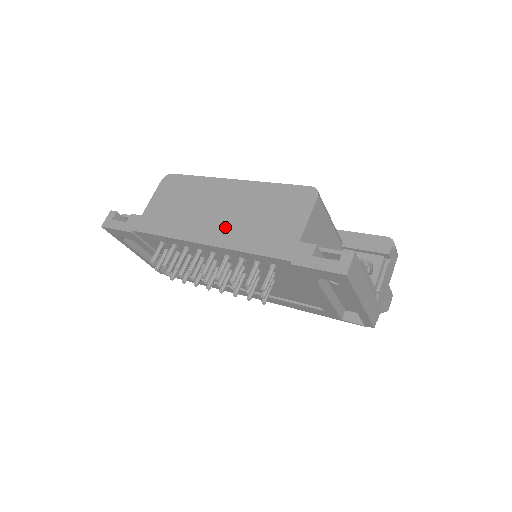
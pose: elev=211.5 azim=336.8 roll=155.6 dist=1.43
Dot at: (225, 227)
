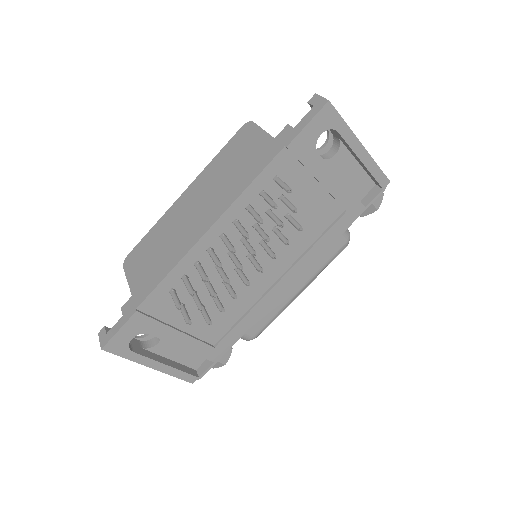
Dot at: (211, 206)
